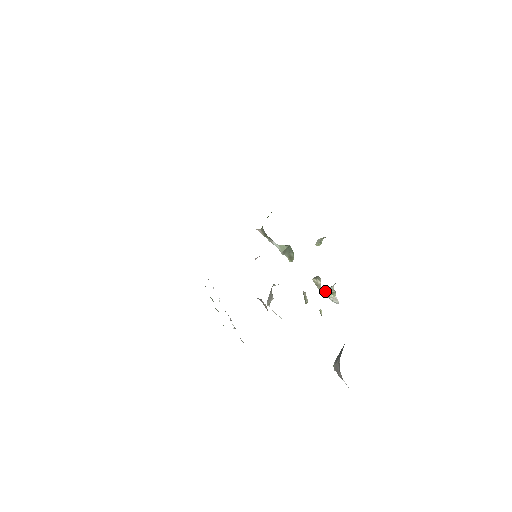
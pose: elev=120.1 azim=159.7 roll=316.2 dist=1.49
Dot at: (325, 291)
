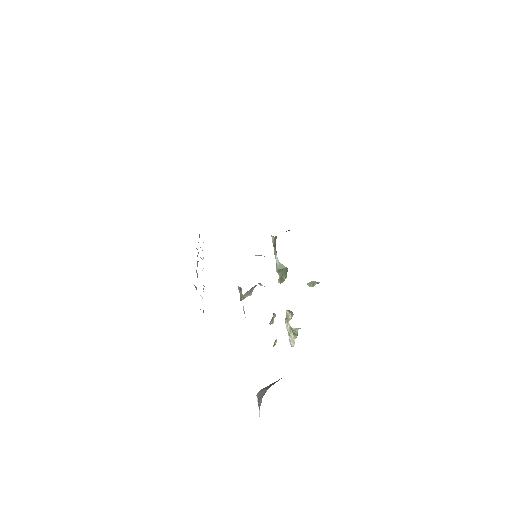
Dot at: (290, 328)
